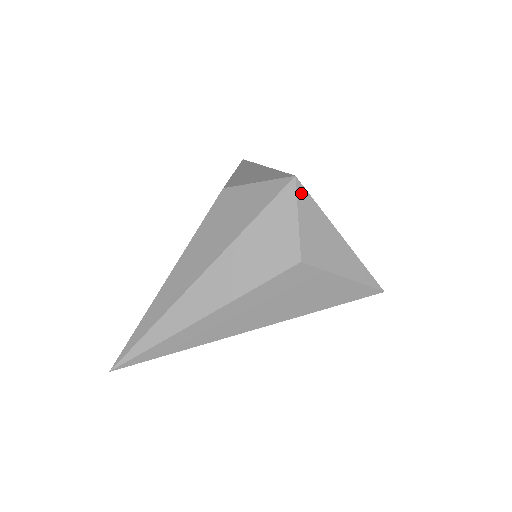
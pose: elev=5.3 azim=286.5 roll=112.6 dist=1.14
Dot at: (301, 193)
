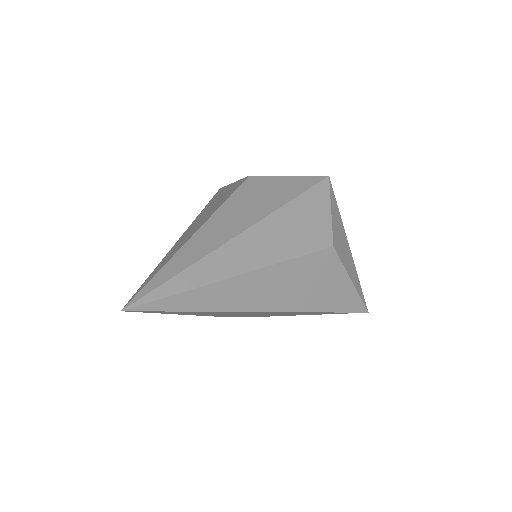
Dot at: (332, 192)
